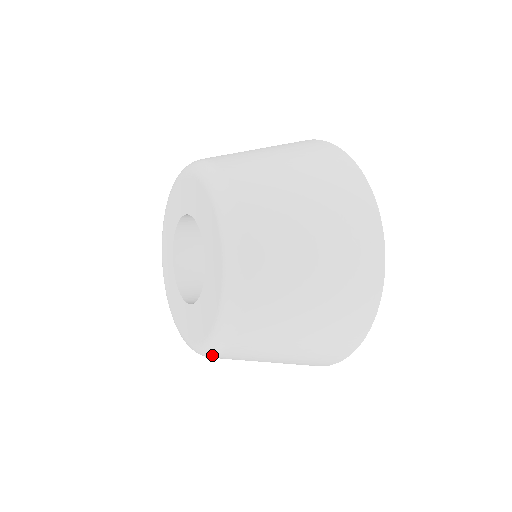
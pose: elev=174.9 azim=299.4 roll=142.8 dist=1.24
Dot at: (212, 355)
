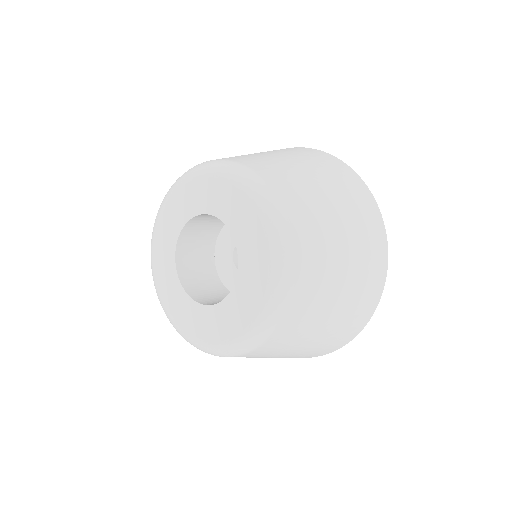
Dot at: (189, 342)
